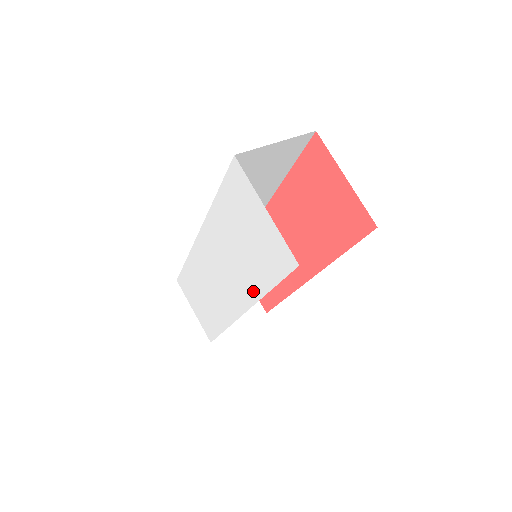
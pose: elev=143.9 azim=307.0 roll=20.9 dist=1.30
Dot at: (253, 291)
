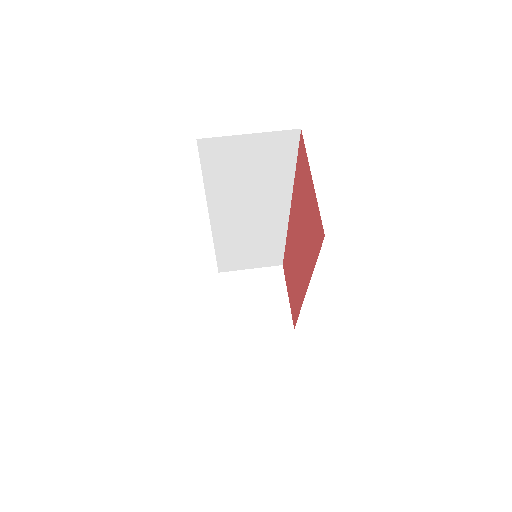
Dot at: occluded
